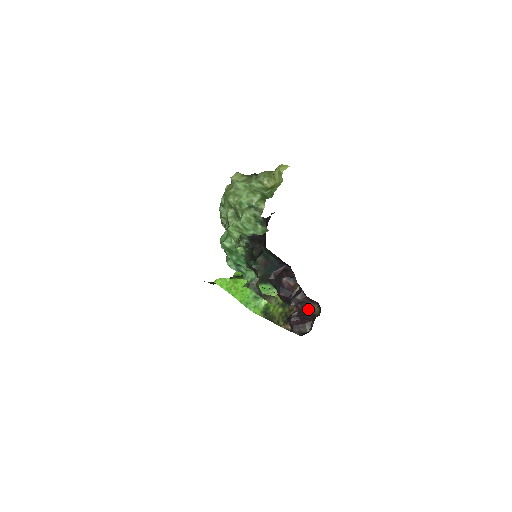
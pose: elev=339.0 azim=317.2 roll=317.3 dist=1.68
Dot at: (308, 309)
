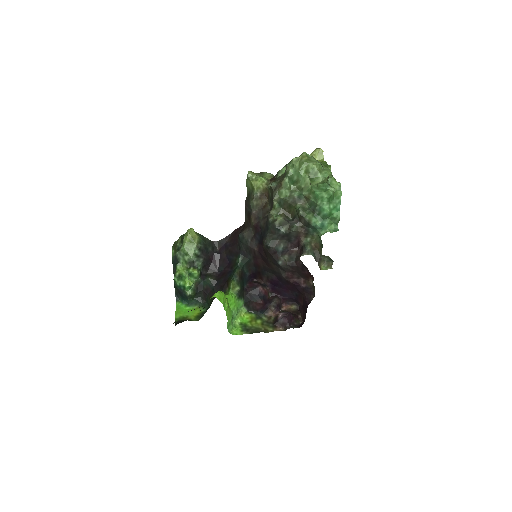
Dot at: (284, 310)
